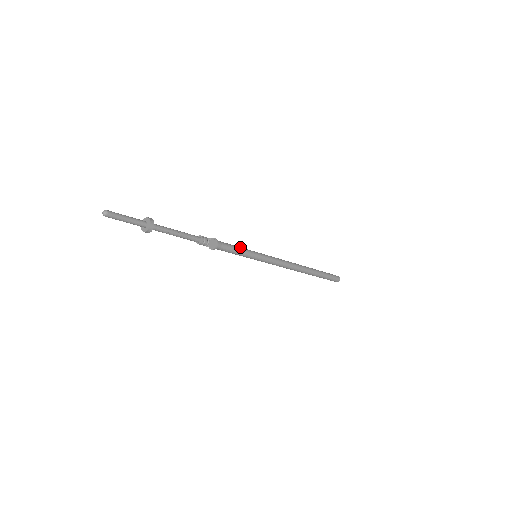
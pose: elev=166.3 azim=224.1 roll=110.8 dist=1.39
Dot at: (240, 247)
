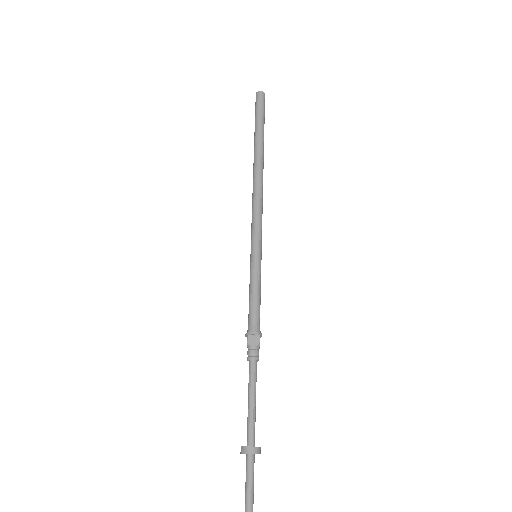
Dot at: (257, 288)
